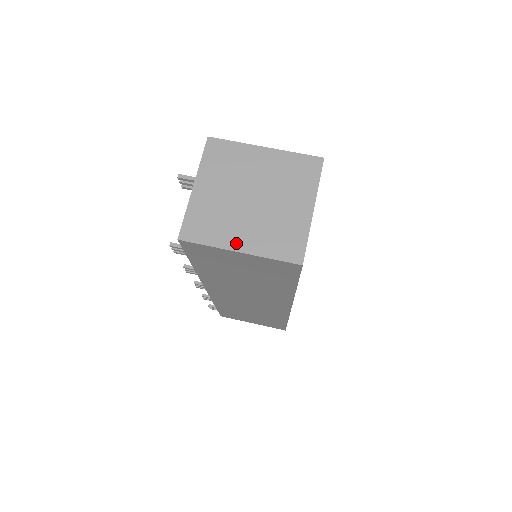
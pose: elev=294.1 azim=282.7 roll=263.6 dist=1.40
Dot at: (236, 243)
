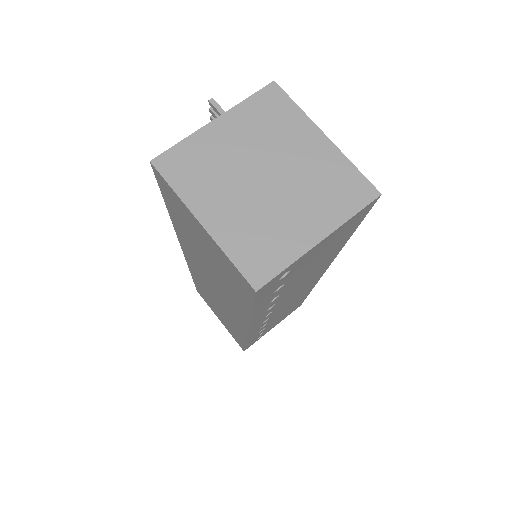
Dot at: (206, 211)
